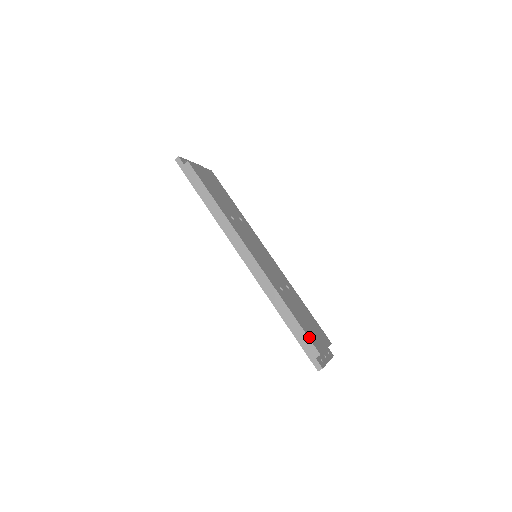
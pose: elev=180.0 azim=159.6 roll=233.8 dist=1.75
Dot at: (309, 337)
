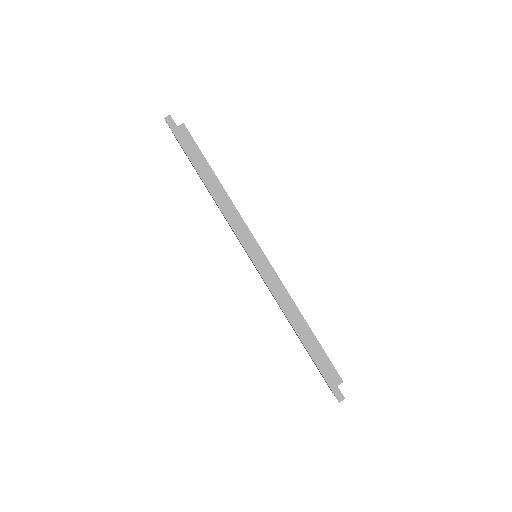
Dot at: occluded
